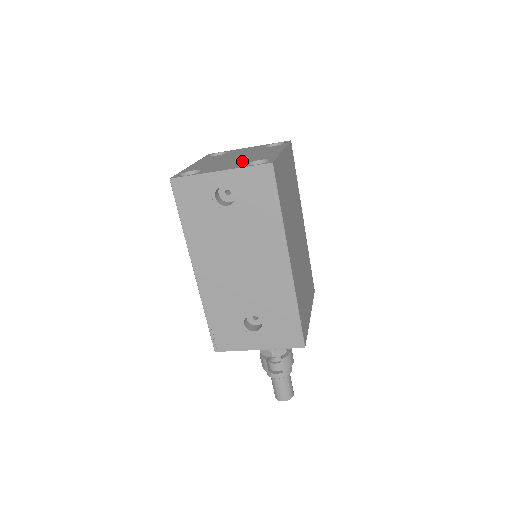
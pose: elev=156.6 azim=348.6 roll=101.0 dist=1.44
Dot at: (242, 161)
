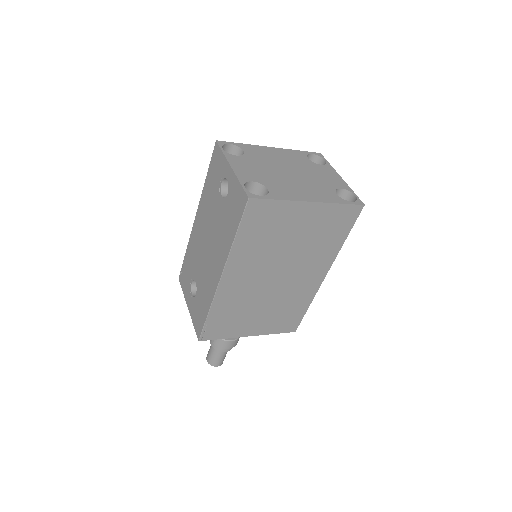
Dot at: (267, 177)
